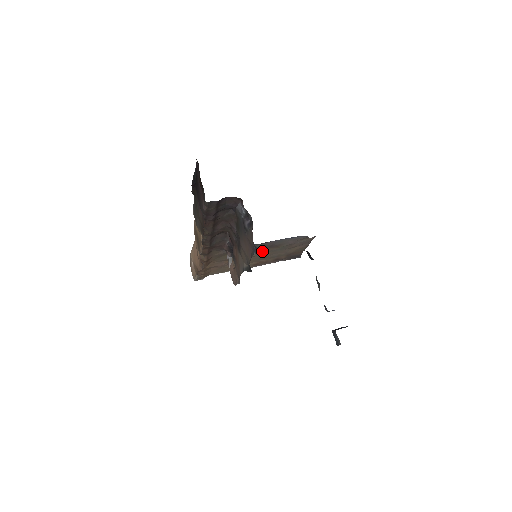
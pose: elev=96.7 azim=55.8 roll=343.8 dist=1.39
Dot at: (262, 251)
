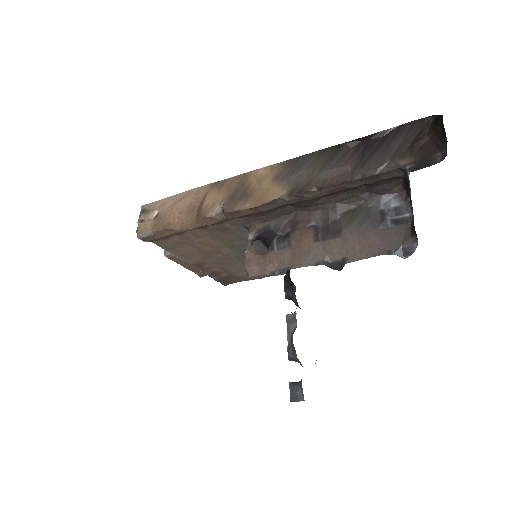
Dot at: (239, 255)
